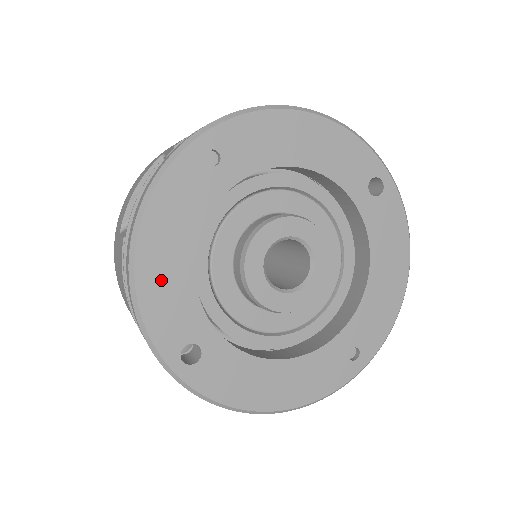
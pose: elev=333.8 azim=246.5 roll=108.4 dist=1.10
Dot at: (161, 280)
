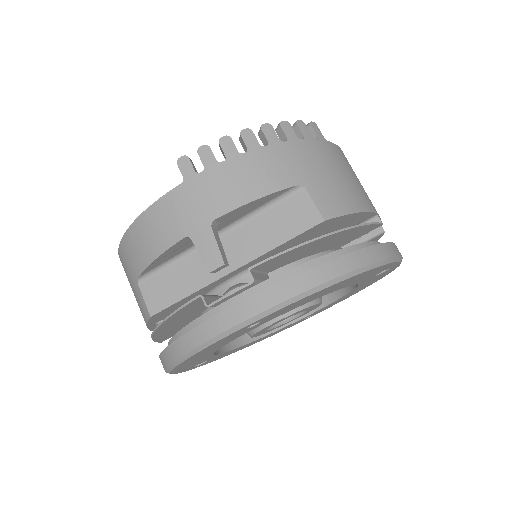
Dot at: (189, 364)
